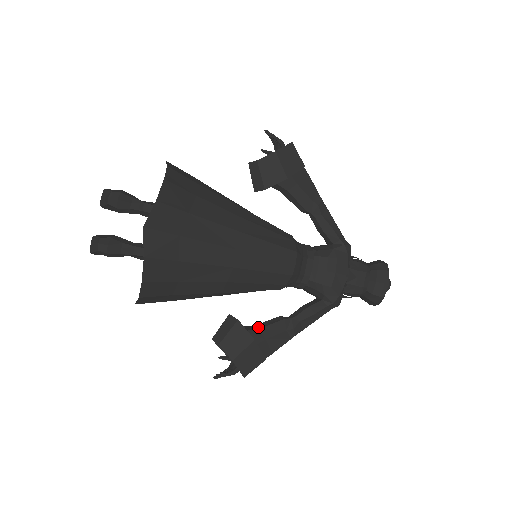
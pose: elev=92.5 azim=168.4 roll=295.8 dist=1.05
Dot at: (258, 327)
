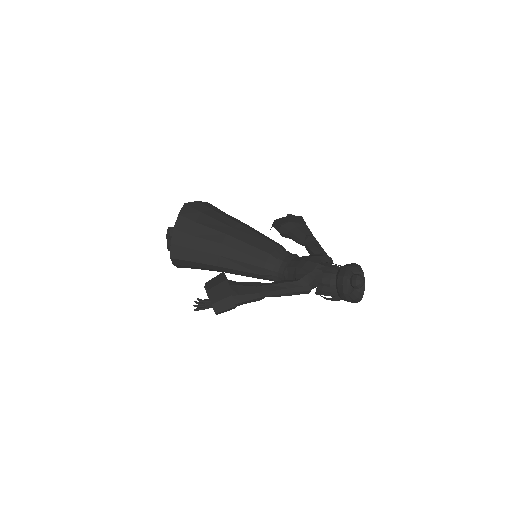
Dot at: occluded
